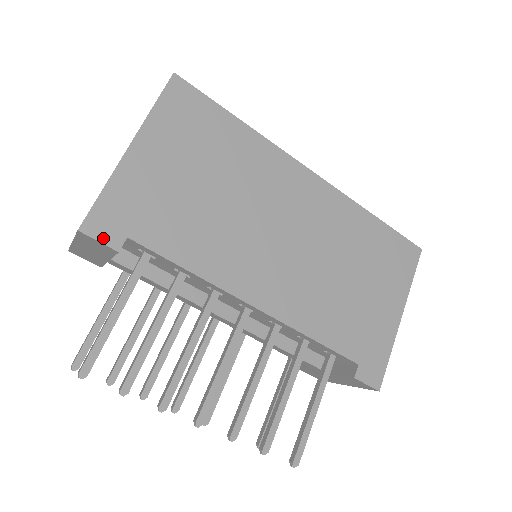
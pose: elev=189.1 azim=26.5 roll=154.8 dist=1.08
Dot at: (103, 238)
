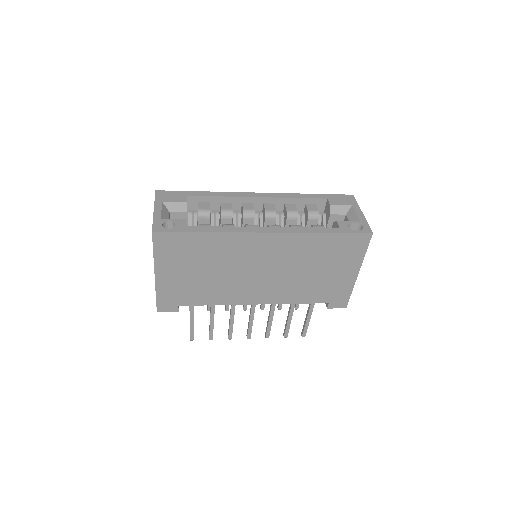
Dot at: (169, 310)
